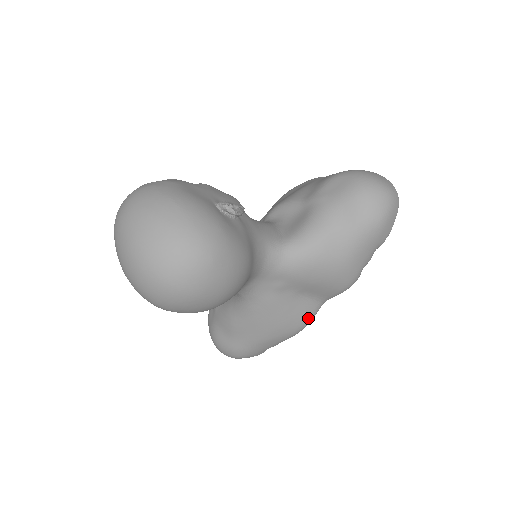
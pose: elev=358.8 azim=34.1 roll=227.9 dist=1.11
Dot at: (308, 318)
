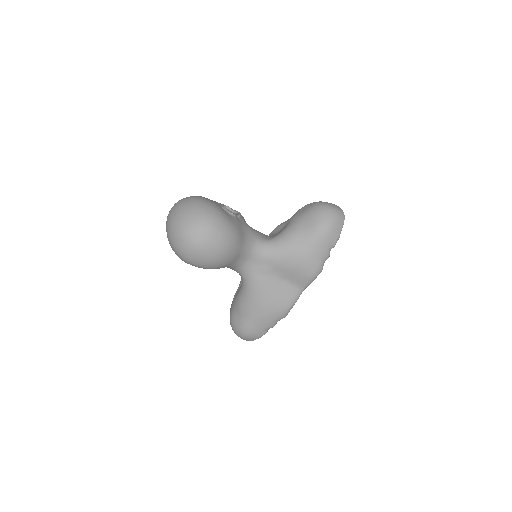
Dot at: (291, 301)
